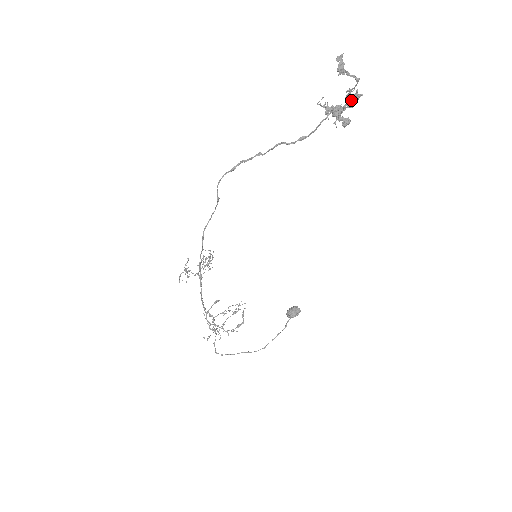
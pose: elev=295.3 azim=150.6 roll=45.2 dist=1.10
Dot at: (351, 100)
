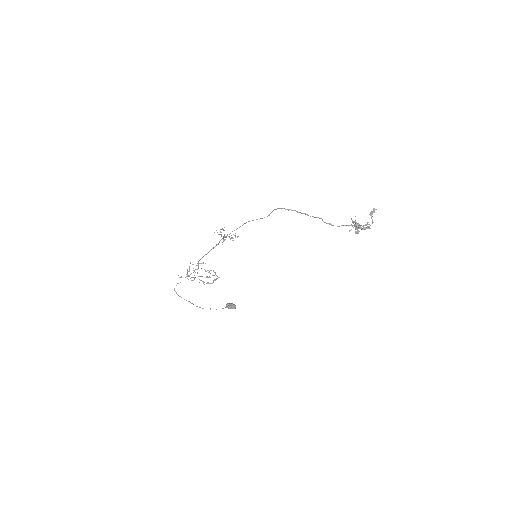
Dot at: (365, 227)
